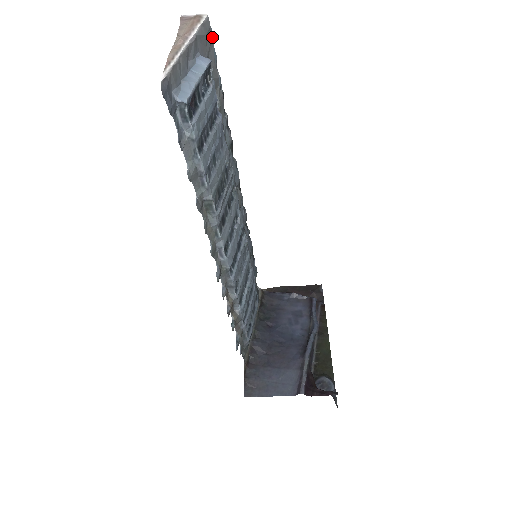
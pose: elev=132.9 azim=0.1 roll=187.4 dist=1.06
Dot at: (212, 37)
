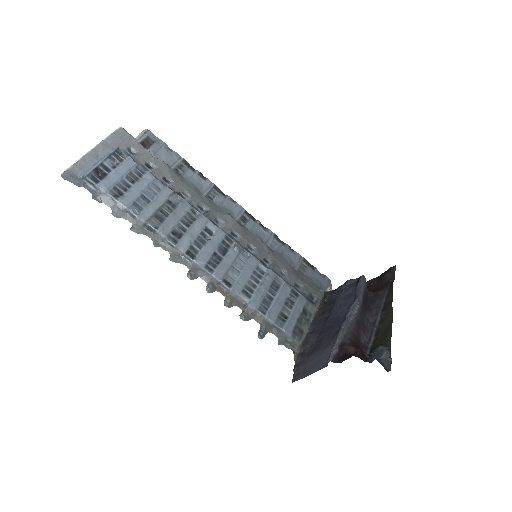
Dot at: (131, 135)
